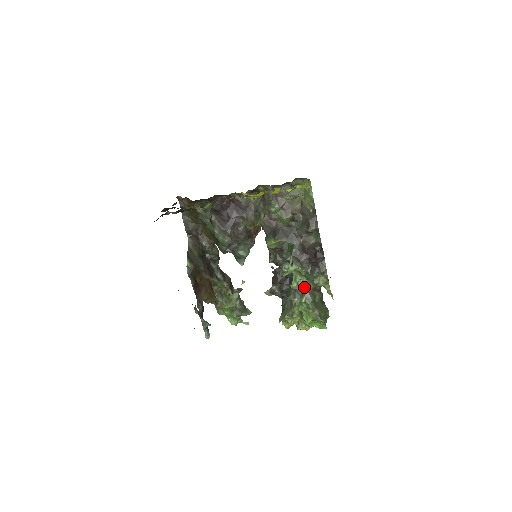
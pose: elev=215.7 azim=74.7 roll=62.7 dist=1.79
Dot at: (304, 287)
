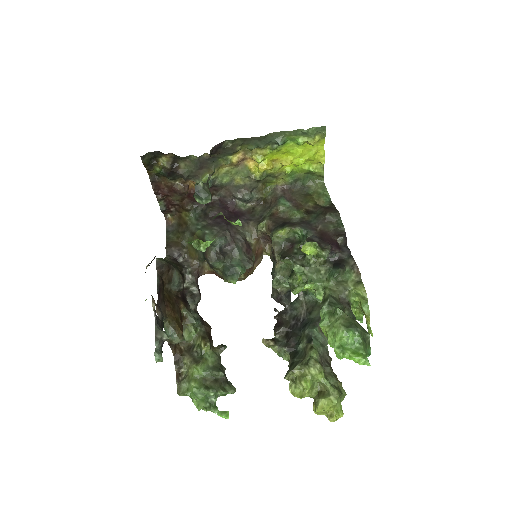
Dot at: (325, 293)
